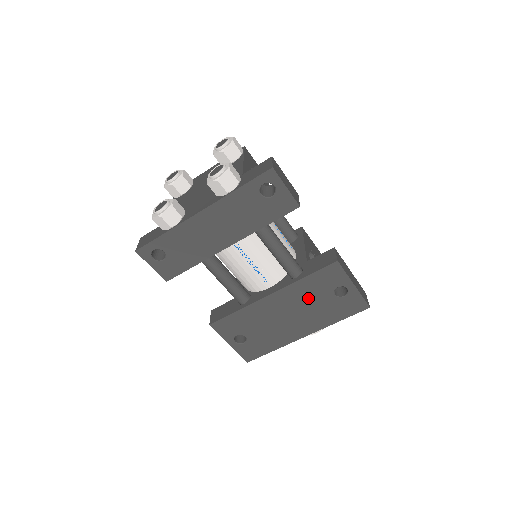
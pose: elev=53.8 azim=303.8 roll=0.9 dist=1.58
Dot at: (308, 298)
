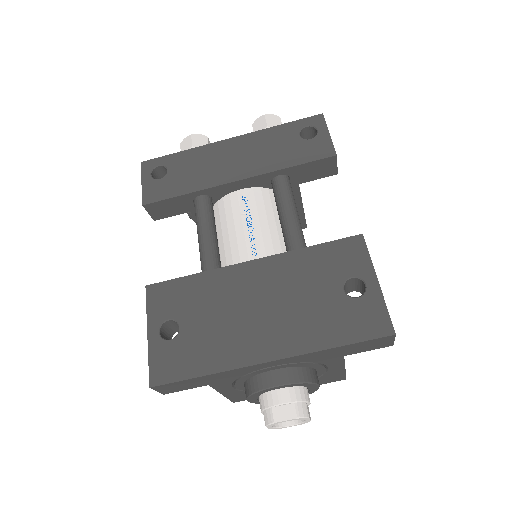
Dot at: (302, 283)
